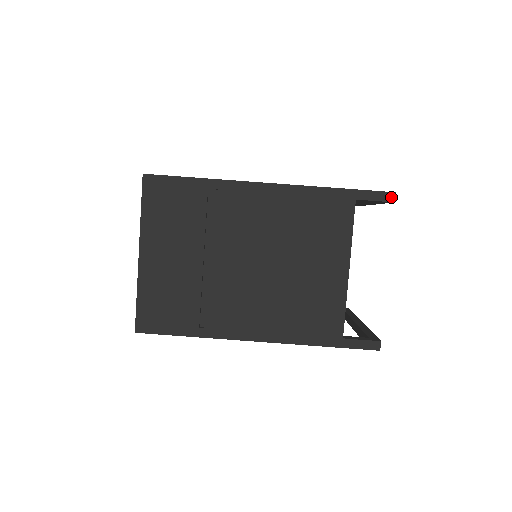
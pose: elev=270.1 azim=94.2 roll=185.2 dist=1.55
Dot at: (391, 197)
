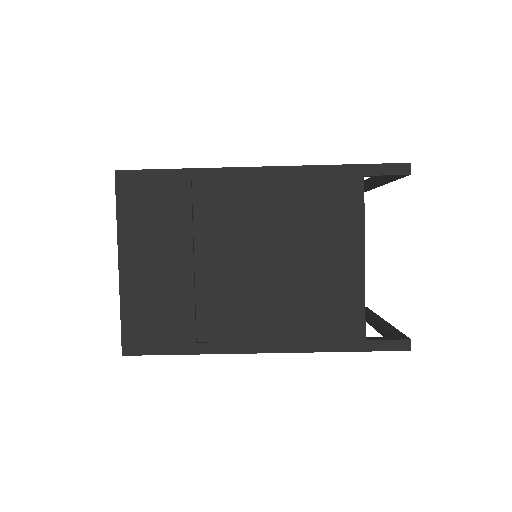
Dot at: (405, 169)
